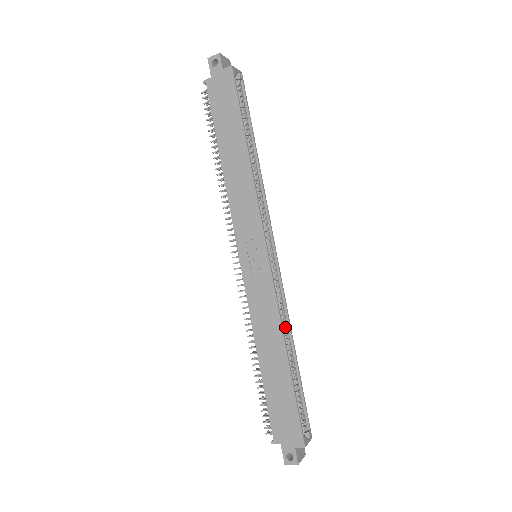
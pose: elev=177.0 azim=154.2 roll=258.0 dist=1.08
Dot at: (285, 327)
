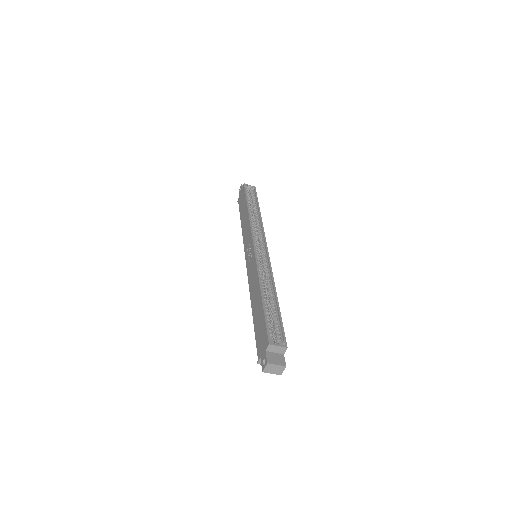
Dot at: (268, 281)
